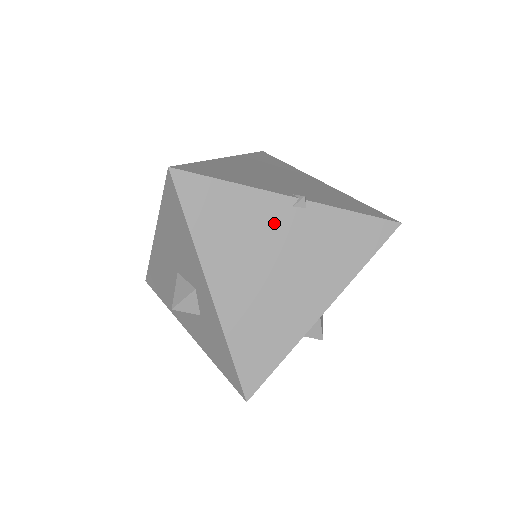
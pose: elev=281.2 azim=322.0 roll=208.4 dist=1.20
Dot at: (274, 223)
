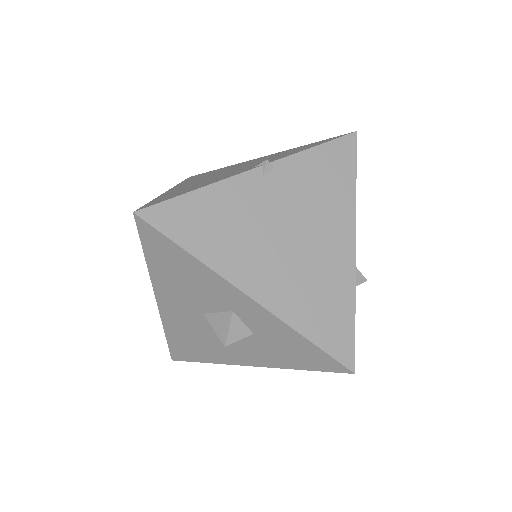
Dot at: (259, 200)
